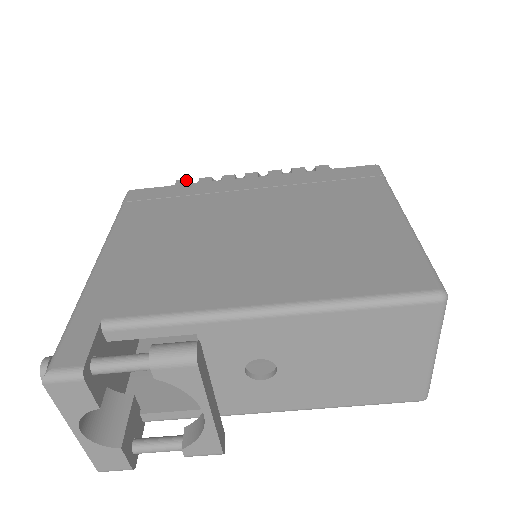
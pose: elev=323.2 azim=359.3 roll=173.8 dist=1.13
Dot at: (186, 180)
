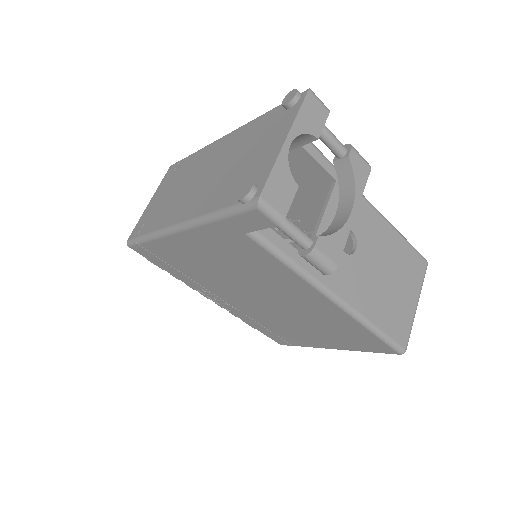
Dot at: occluded
